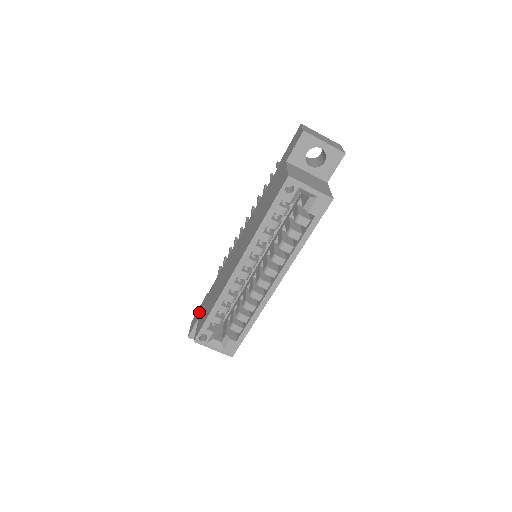
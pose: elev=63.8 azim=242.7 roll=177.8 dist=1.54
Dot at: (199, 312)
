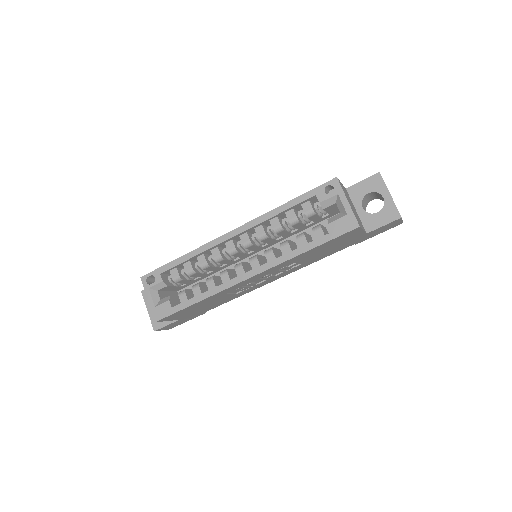
Dot at: occluded
